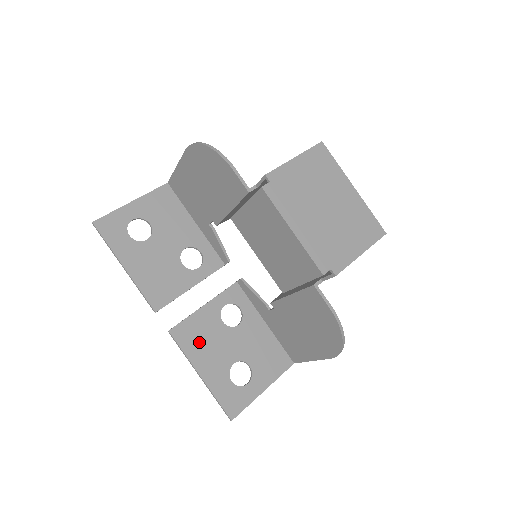
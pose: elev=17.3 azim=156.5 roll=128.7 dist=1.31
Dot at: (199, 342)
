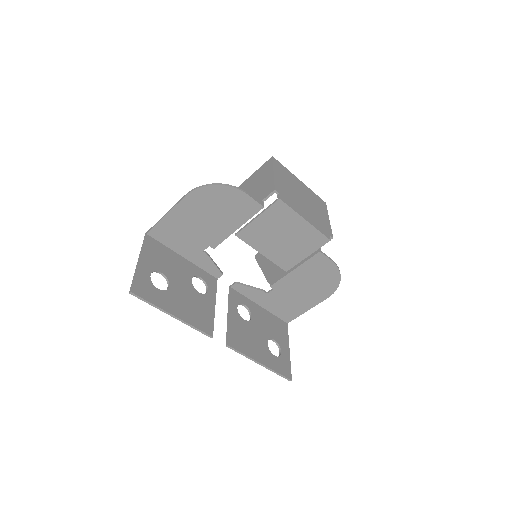
Dot at: (245, 342)
